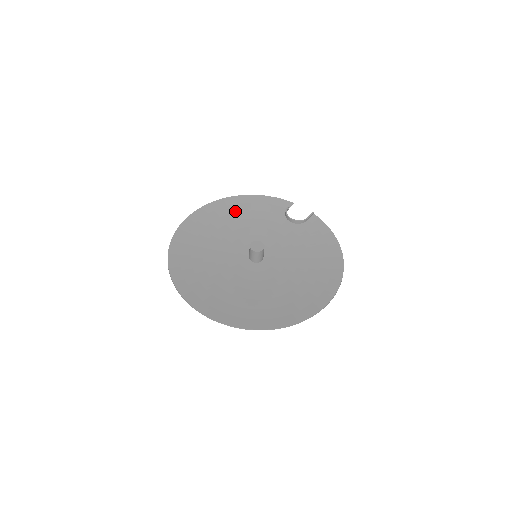
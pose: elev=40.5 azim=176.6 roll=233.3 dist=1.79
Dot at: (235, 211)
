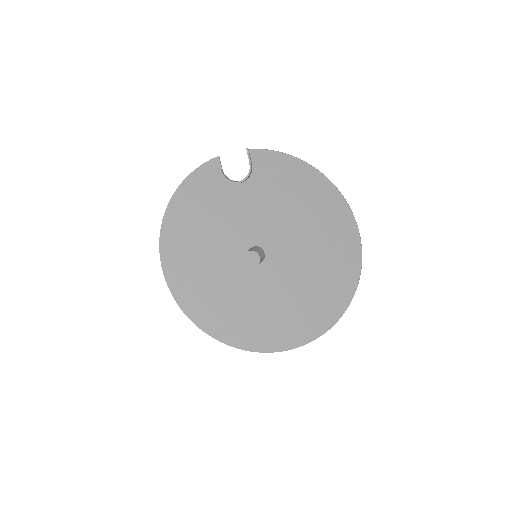
Dot at: (186, 225)
